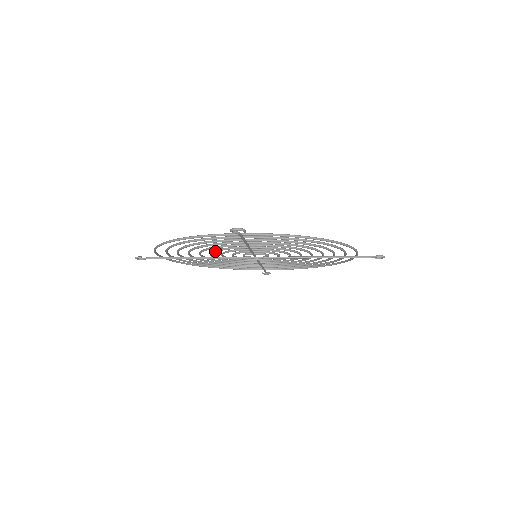
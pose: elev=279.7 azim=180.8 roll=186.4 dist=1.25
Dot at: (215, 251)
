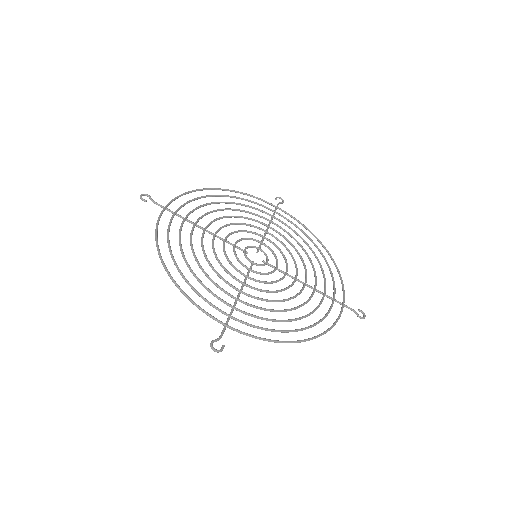
Dot at: occluded
